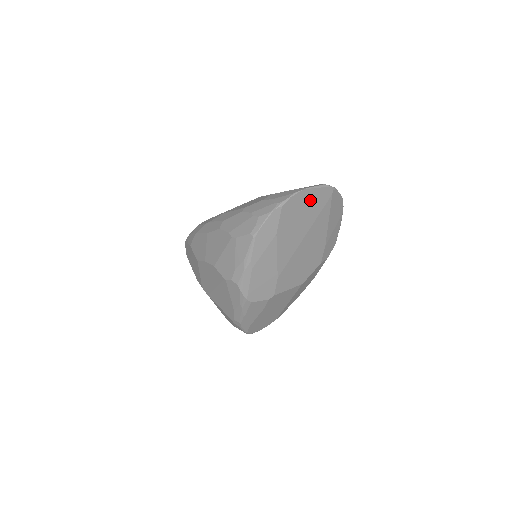
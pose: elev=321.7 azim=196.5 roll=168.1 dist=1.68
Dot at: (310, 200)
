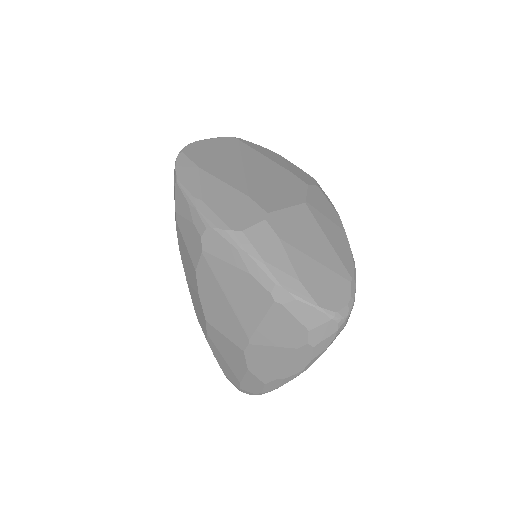
Dot at: (215, 146)
